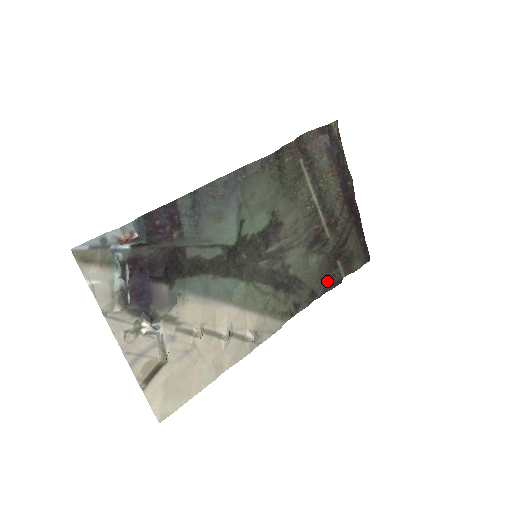
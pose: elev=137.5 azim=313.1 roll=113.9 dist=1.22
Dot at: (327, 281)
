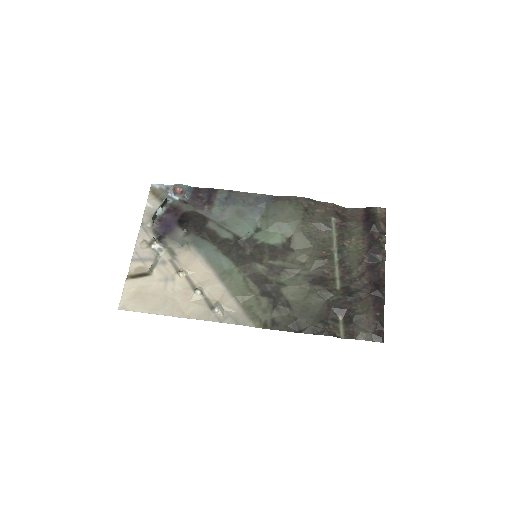
Dot at: (317, 324)
